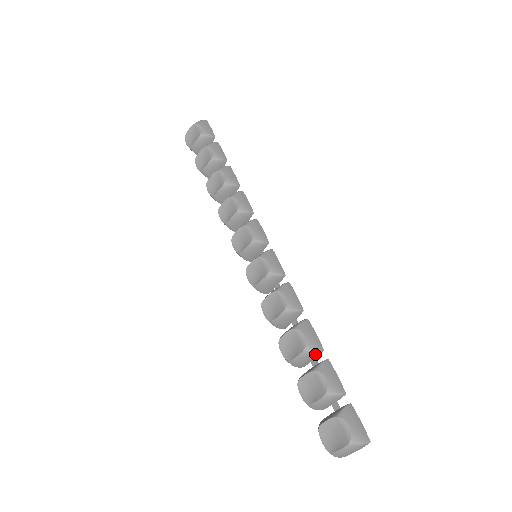
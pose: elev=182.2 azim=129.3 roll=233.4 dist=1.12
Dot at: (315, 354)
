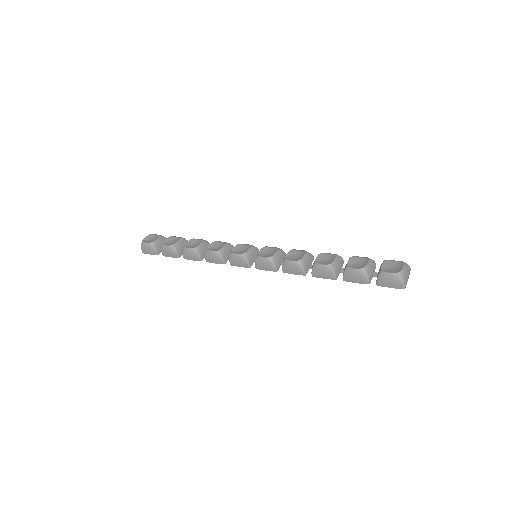
Dot at: (342, 261)
